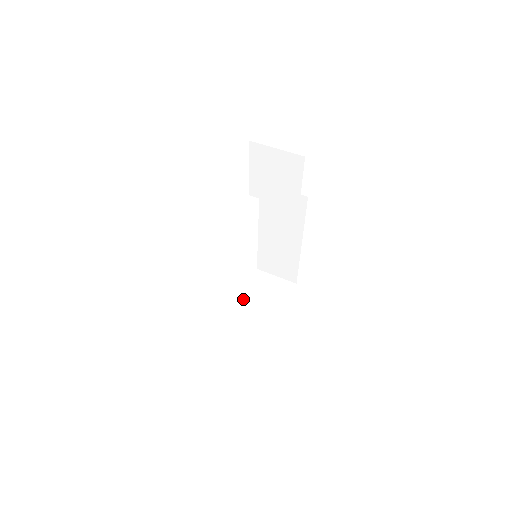
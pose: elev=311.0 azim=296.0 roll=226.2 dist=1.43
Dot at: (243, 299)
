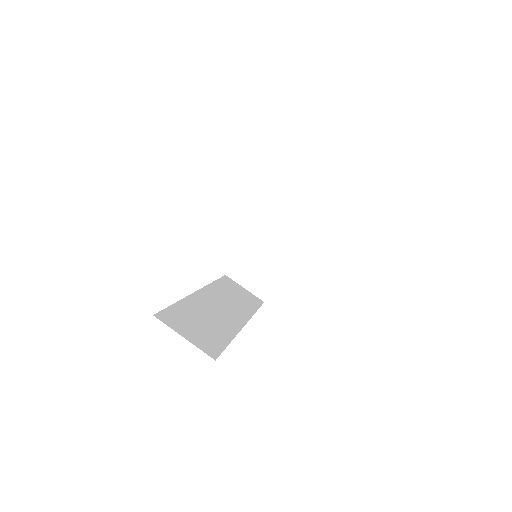
Dot at: (262, 228)
